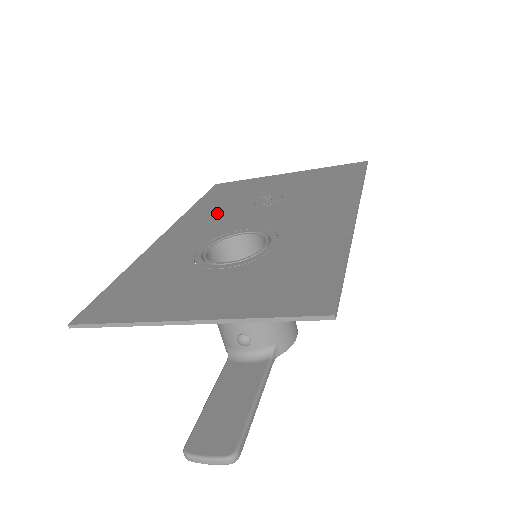
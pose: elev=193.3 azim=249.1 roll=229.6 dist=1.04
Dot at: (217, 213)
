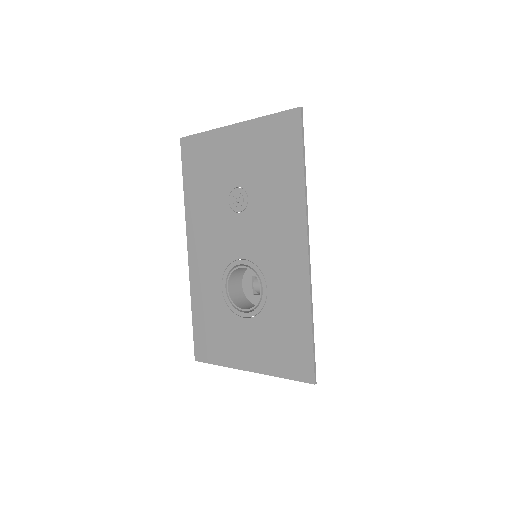
Dot at: (209, 219)
